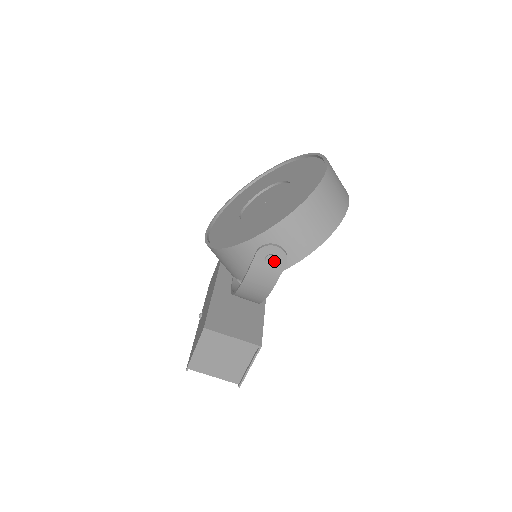
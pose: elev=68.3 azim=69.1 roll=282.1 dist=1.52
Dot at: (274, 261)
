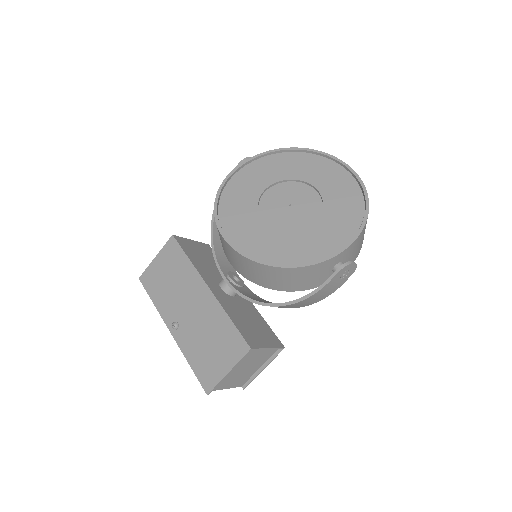
Dot at: (345, 275)
